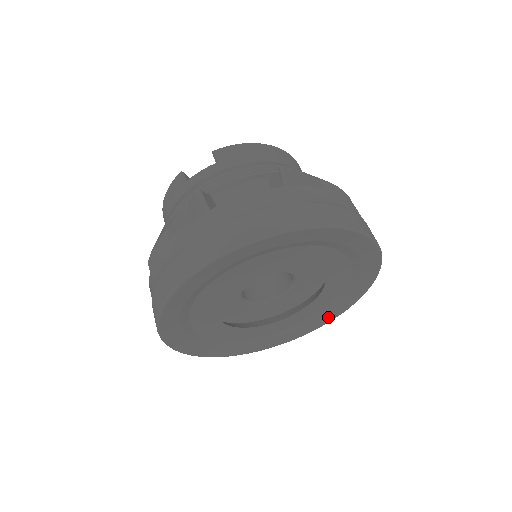
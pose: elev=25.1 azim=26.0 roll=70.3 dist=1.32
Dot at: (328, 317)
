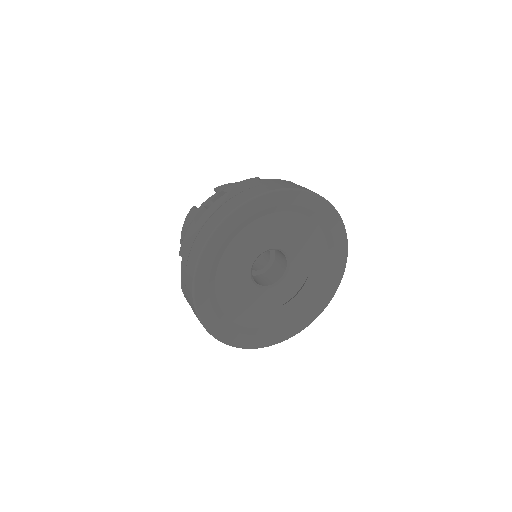
Dot at: (321, 305)
